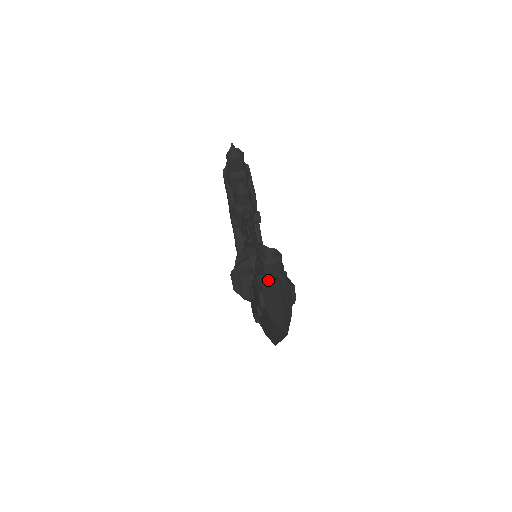
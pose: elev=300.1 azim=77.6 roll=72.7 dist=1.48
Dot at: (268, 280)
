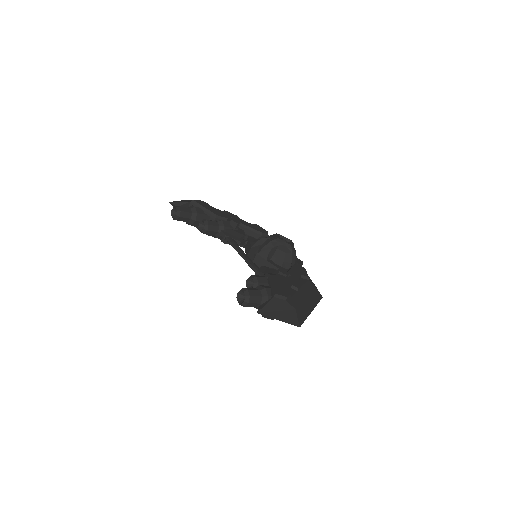
Dot at: occluded
